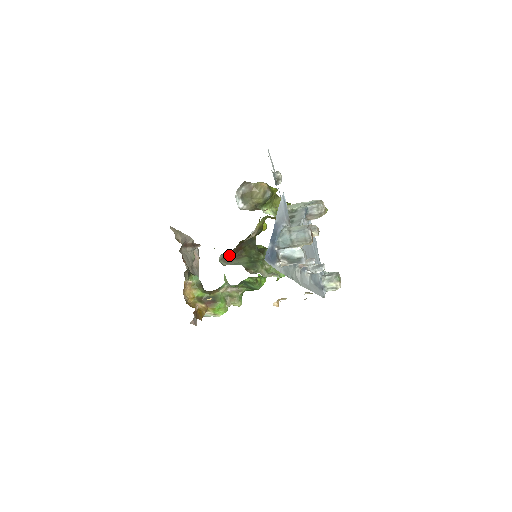
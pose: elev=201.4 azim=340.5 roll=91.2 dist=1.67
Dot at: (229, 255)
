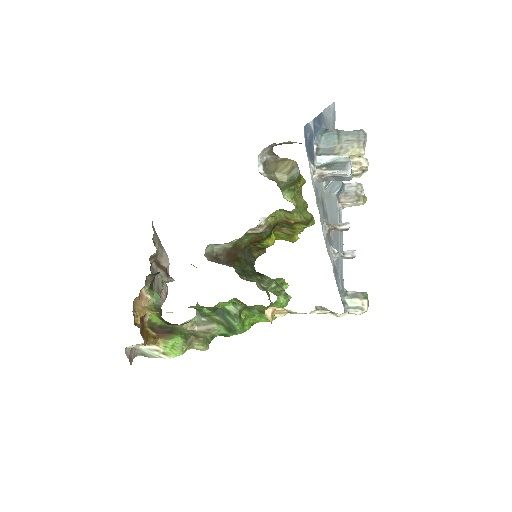
Dot at: (219, 254)
